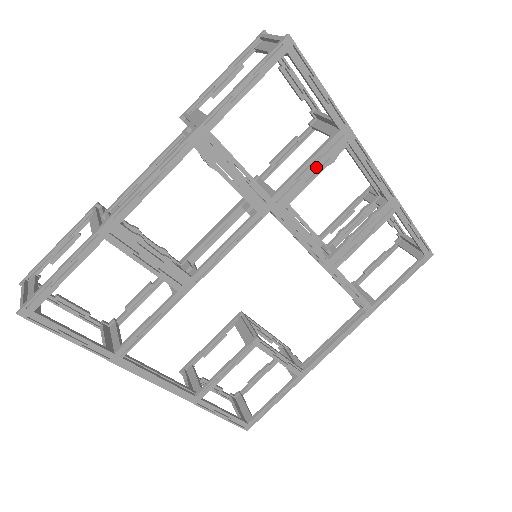
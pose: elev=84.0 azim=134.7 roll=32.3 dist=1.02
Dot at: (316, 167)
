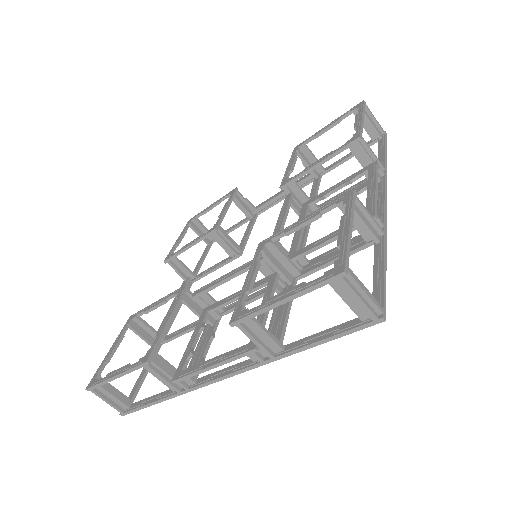
Dot at: occluded
